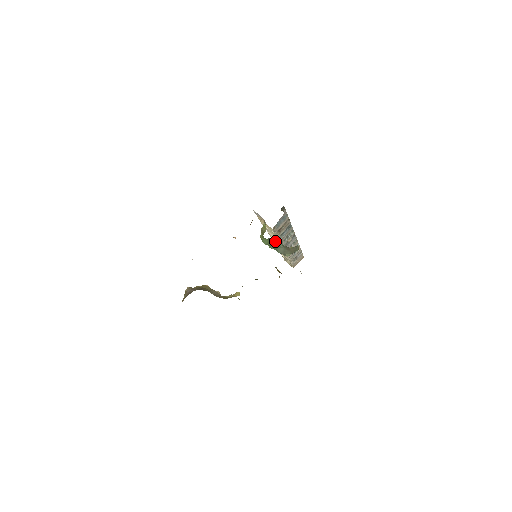
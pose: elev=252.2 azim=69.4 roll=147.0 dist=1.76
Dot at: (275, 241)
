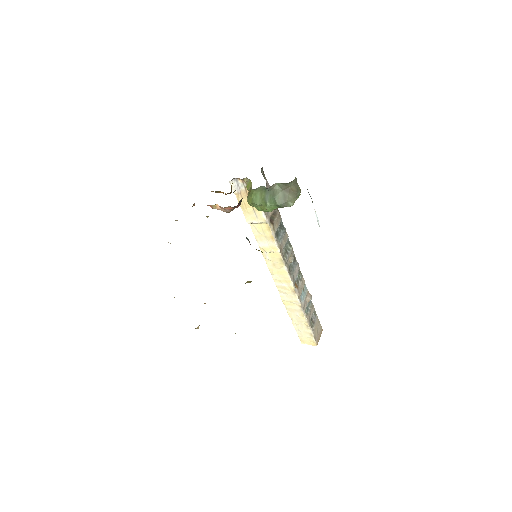
Dot at: (275, 269)
